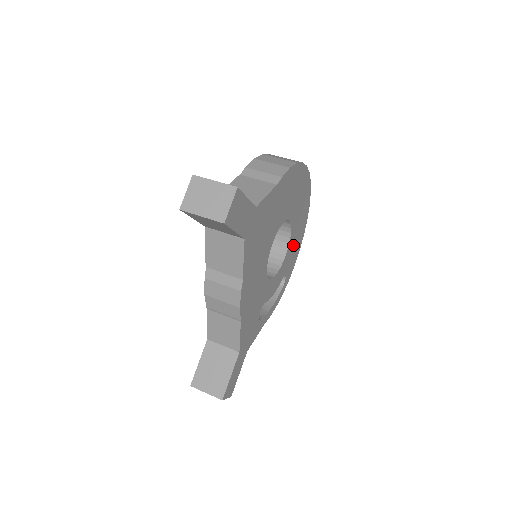
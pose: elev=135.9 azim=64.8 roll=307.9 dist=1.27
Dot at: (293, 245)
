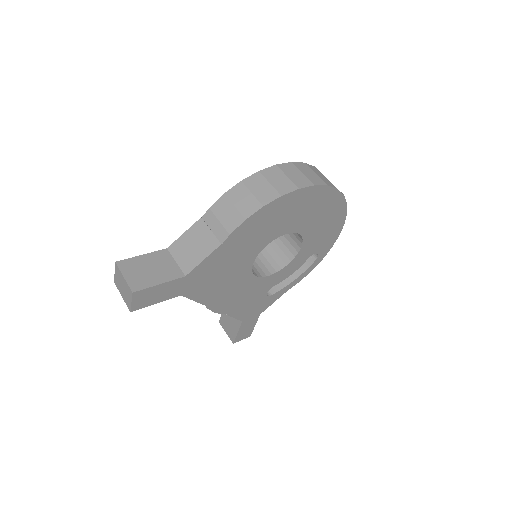
Dot at: (318, 233)
